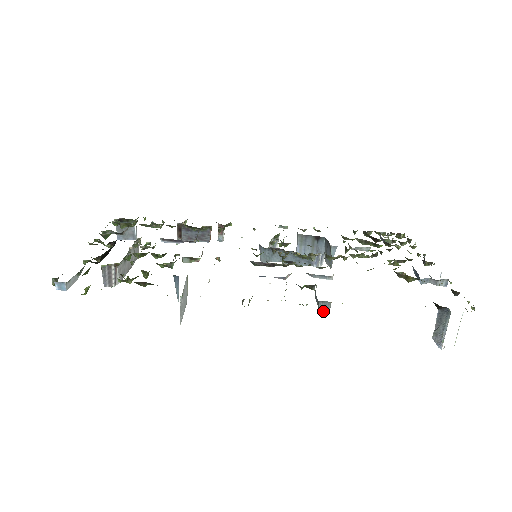
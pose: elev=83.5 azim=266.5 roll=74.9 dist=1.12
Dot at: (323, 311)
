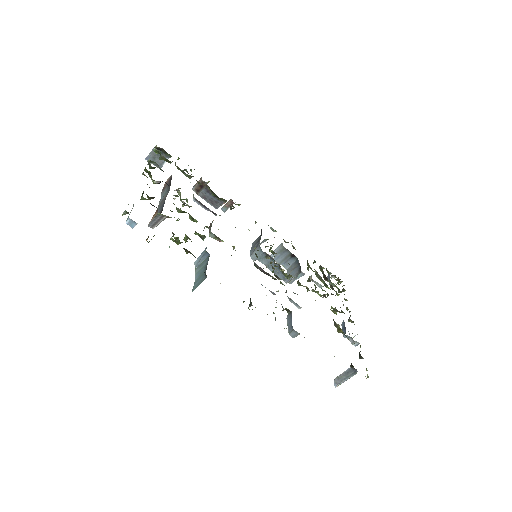
Dot at: (291, 335)
